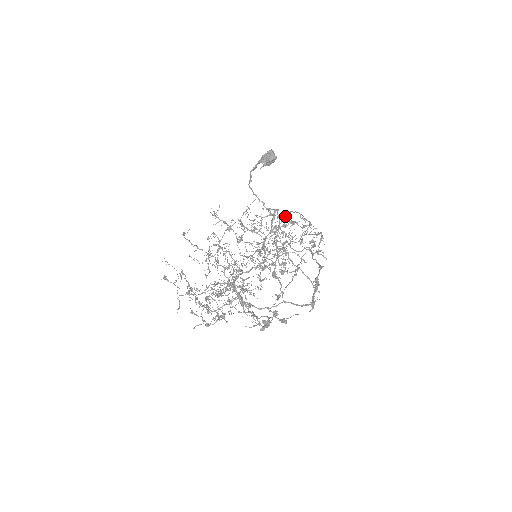
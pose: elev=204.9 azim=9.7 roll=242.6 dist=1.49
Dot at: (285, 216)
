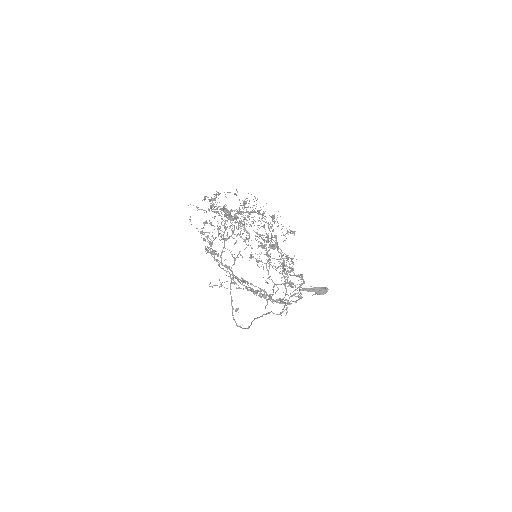
Dot at: occluded
